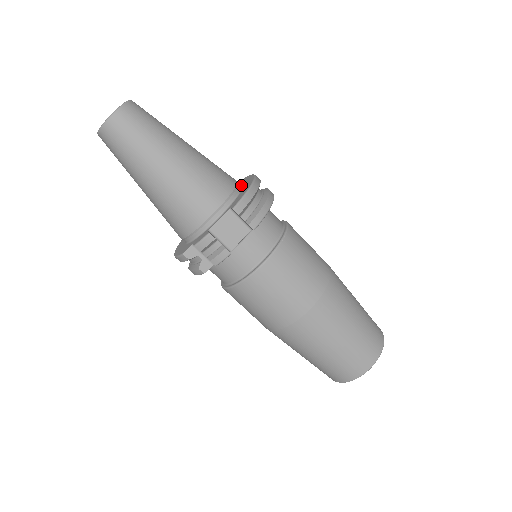
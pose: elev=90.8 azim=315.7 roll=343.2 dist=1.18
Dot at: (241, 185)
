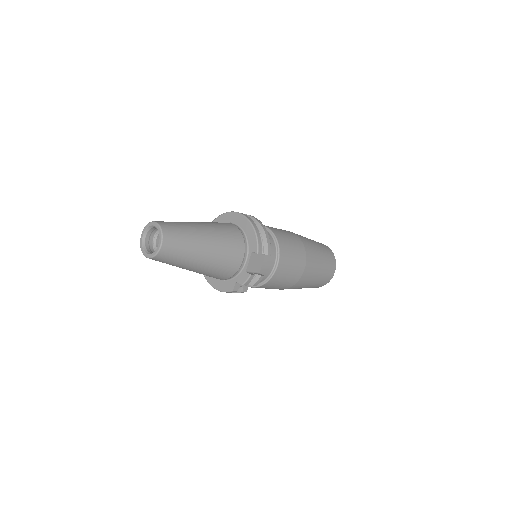
Dot at: (235, 224)
